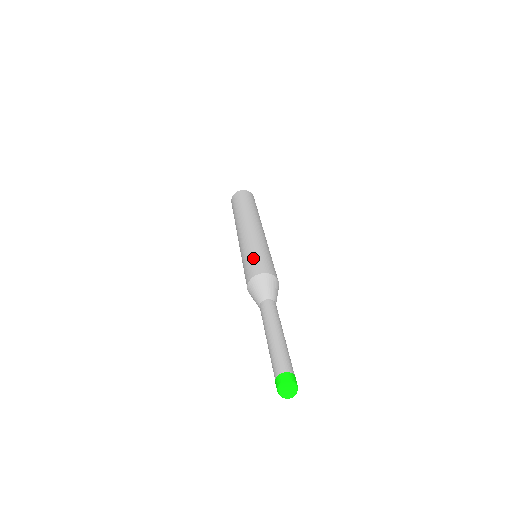
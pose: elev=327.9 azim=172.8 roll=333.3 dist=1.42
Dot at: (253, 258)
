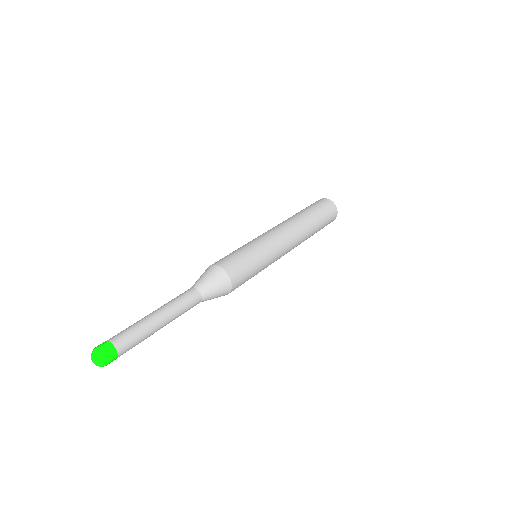
Dot at: (236, 252)
